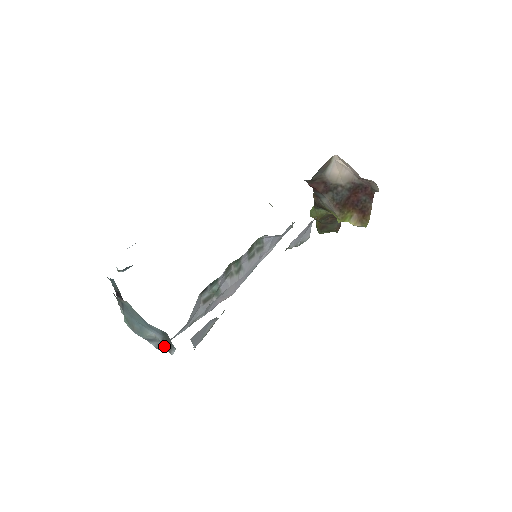
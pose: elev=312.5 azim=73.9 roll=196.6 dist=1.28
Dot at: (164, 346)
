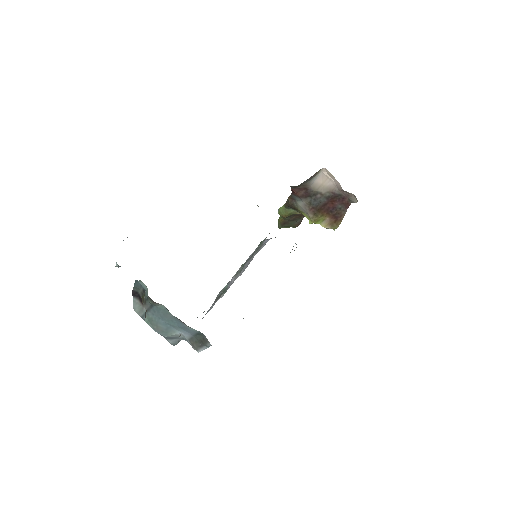
Dot at: (190, 344)
